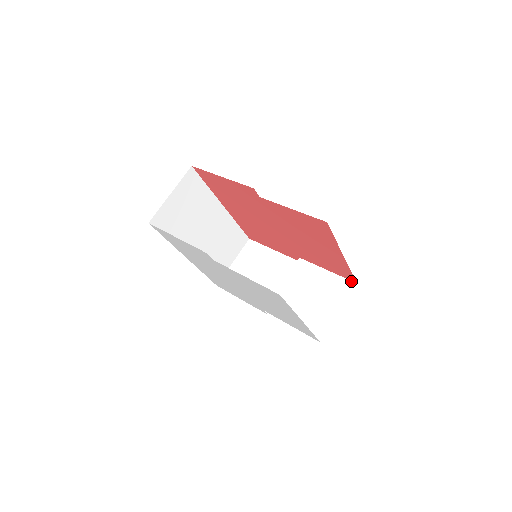
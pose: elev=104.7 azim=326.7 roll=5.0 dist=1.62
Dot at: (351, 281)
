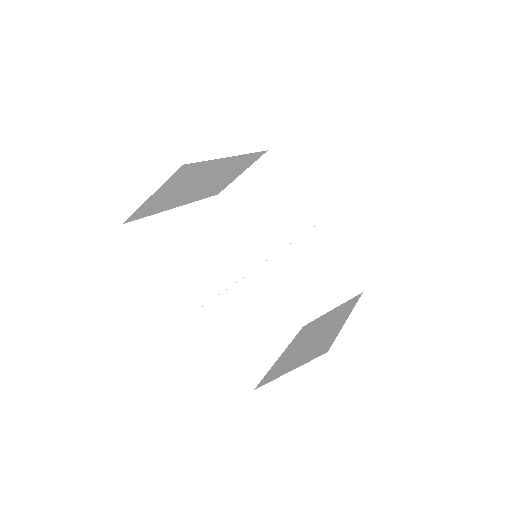
Dot at: (358, 287)
